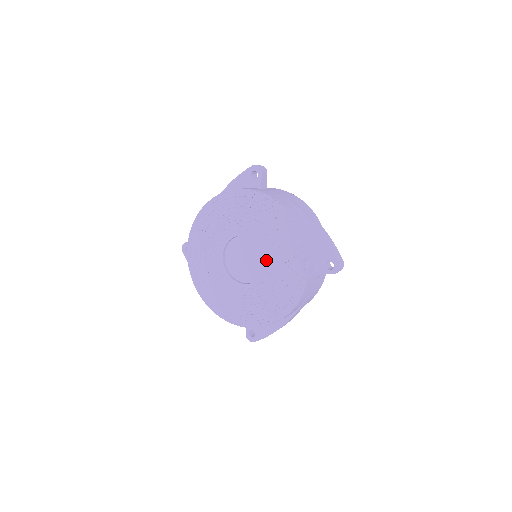
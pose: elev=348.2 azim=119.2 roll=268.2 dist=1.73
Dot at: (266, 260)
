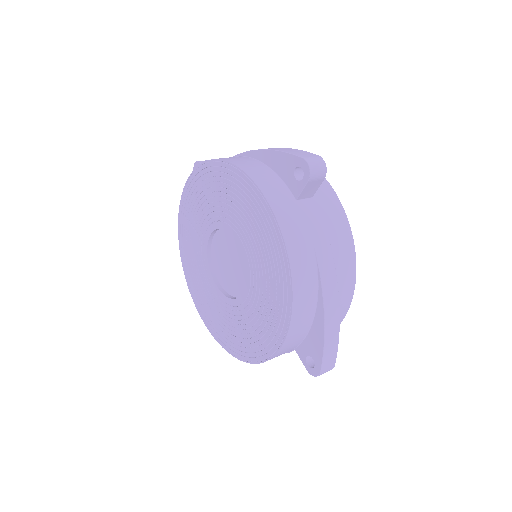
Dot at: (244, 293)
